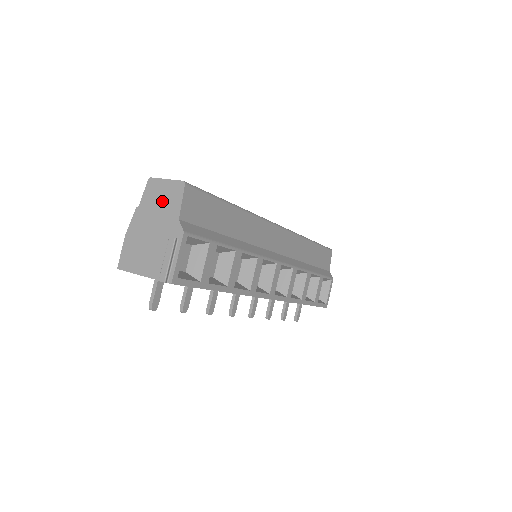
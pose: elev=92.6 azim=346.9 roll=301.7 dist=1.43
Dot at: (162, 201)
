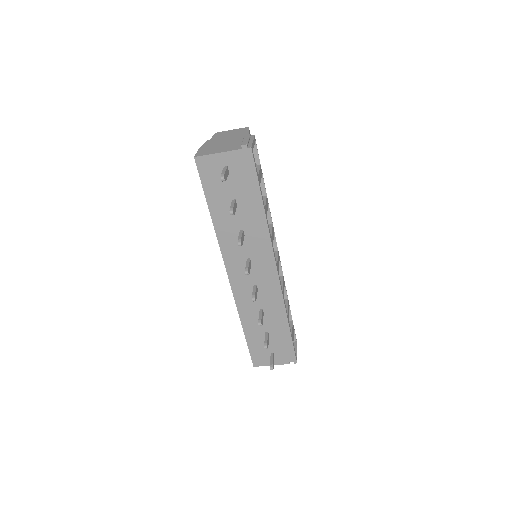
Dot at: (231, 134)
